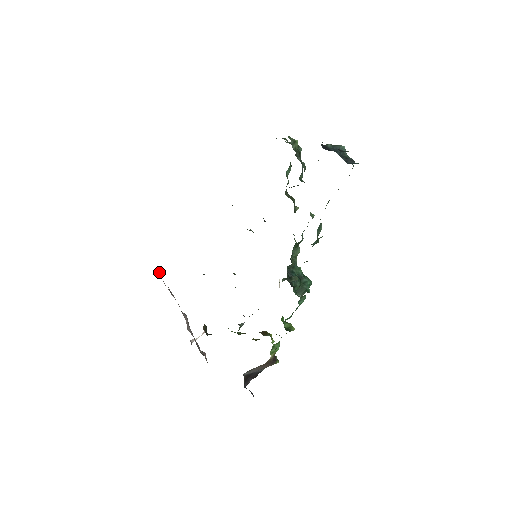
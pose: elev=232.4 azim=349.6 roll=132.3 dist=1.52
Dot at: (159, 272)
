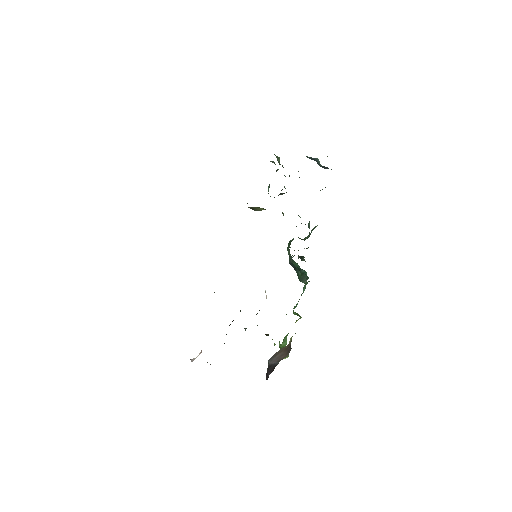
Dot at: occluded
